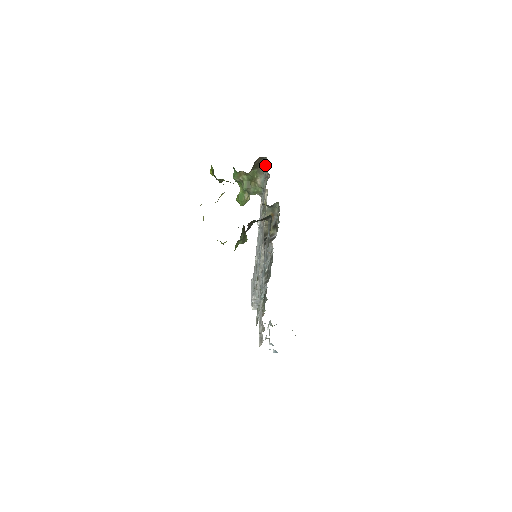
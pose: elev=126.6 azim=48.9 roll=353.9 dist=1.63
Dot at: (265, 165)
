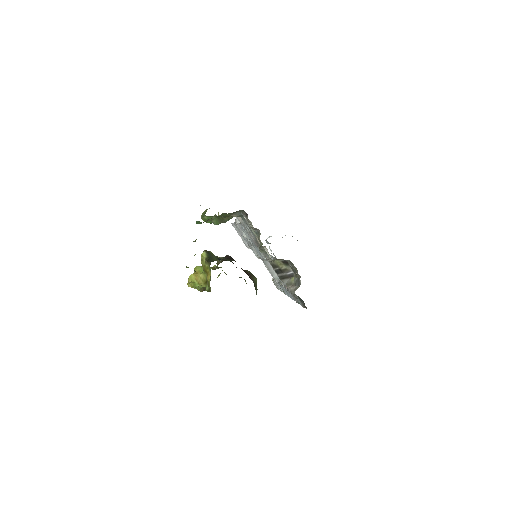
Dot at: (240, 210)
